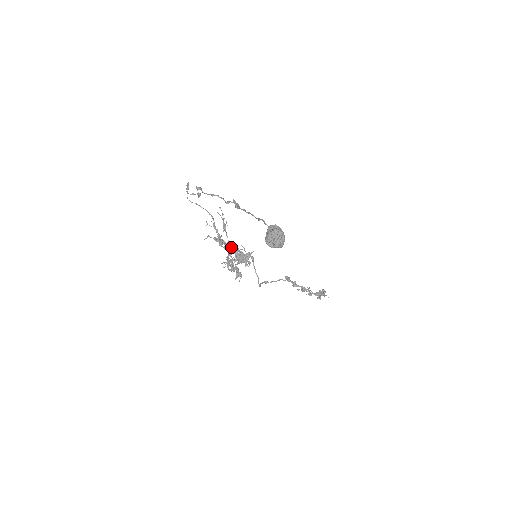
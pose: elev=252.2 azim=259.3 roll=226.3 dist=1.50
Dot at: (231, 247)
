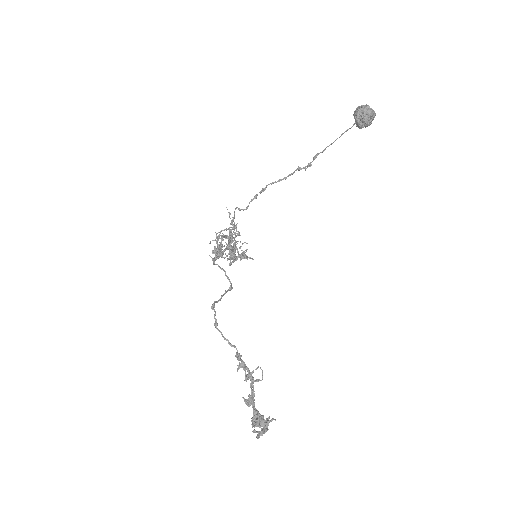
Dot at: occluded
